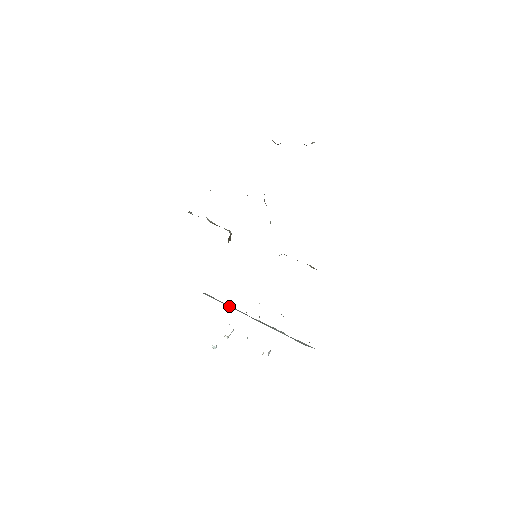
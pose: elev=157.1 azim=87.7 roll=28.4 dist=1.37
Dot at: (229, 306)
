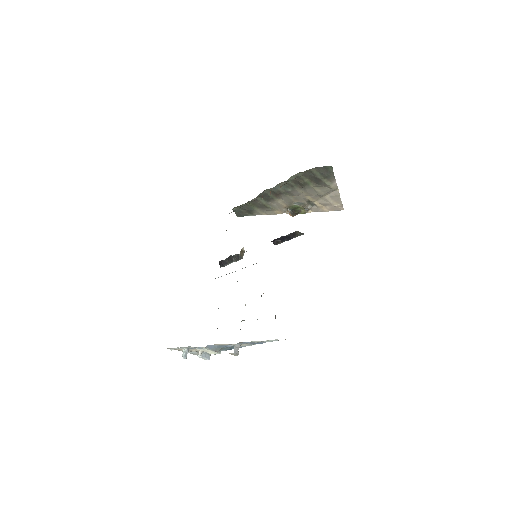
Dot at: occluded
